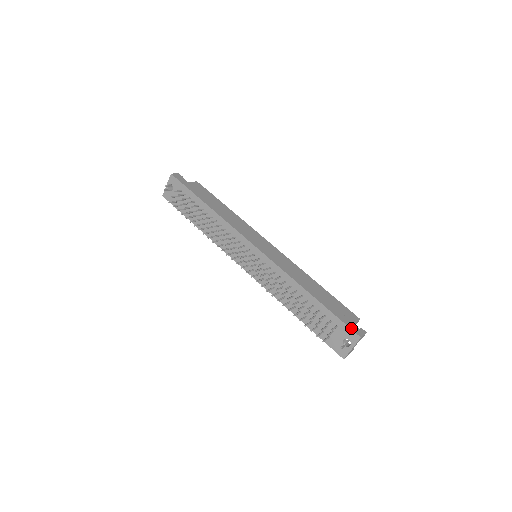
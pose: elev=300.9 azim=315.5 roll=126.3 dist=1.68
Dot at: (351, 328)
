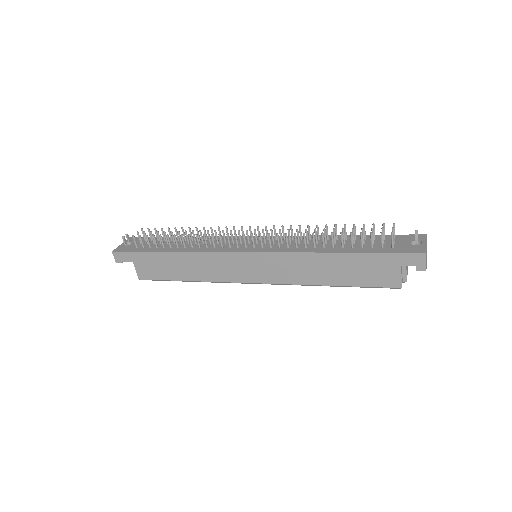
Dot at: (410, 236)
